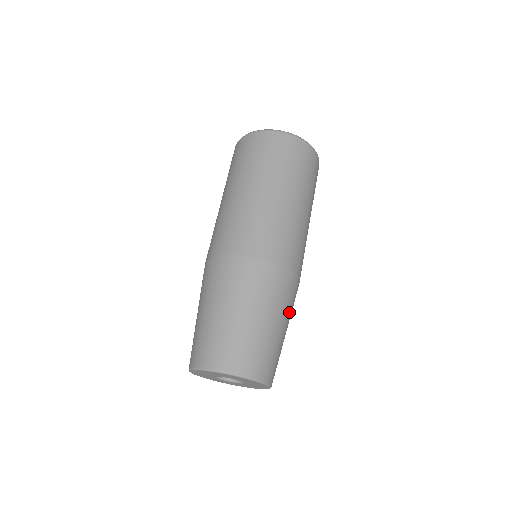
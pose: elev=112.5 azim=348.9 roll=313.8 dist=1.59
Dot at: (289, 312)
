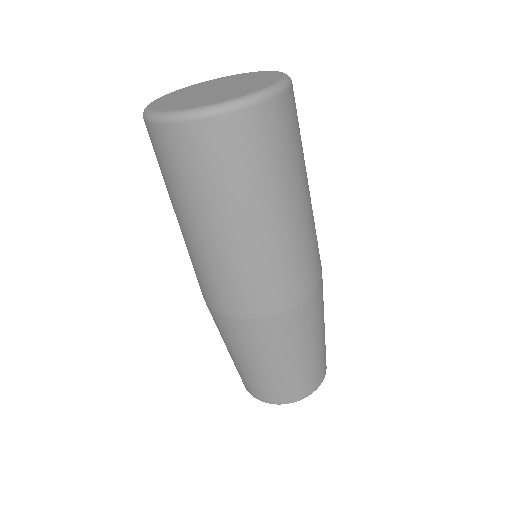
Dot at: (319, 322)
